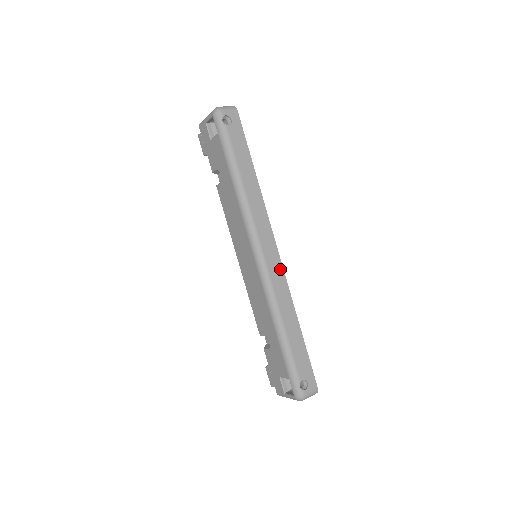
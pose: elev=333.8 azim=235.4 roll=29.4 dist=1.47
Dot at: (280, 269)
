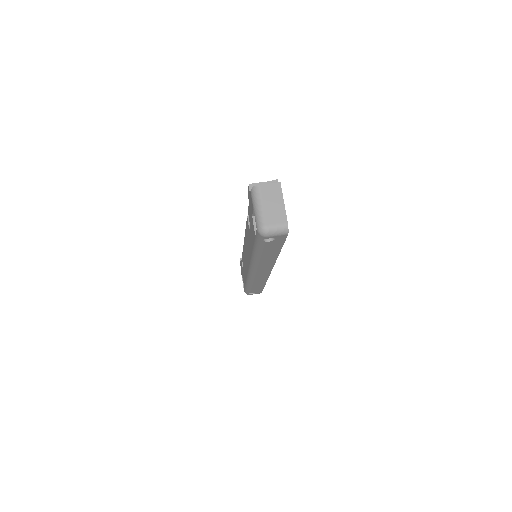
Dot at: (266, 276)
